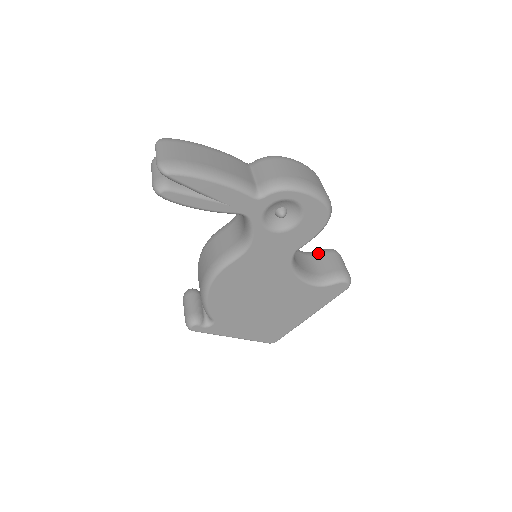
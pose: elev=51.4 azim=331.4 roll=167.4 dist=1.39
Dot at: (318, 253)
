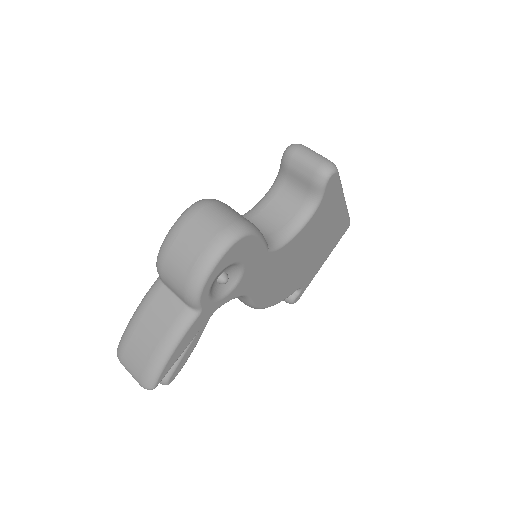
Dot at: (282, 173)
